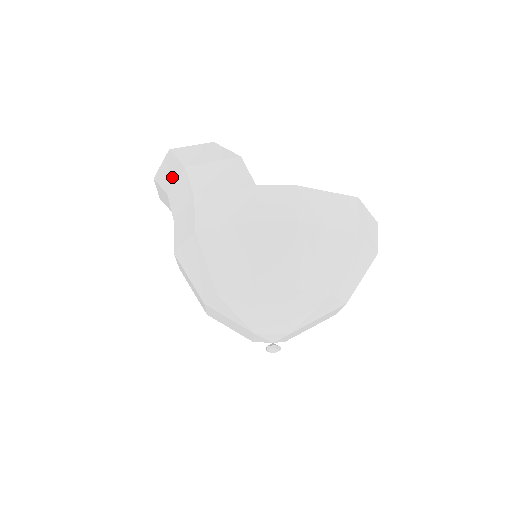
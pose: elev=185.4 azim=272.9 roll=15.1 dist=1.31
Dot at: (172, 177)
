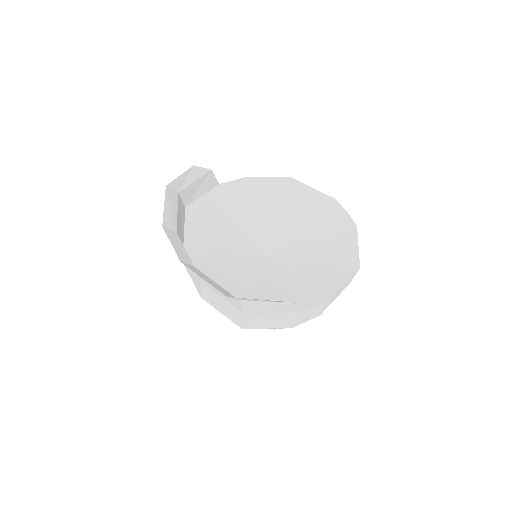
Dot at: (214, 282)
